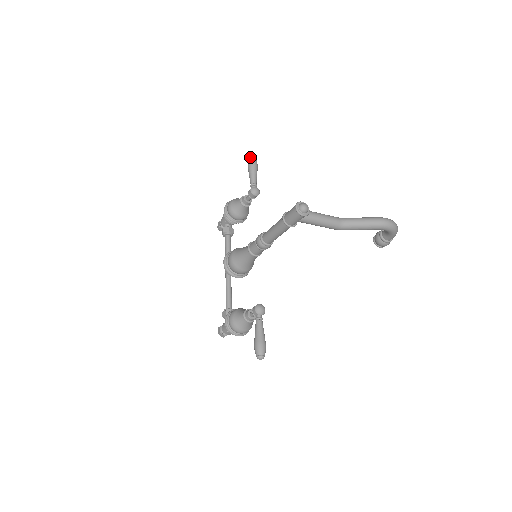
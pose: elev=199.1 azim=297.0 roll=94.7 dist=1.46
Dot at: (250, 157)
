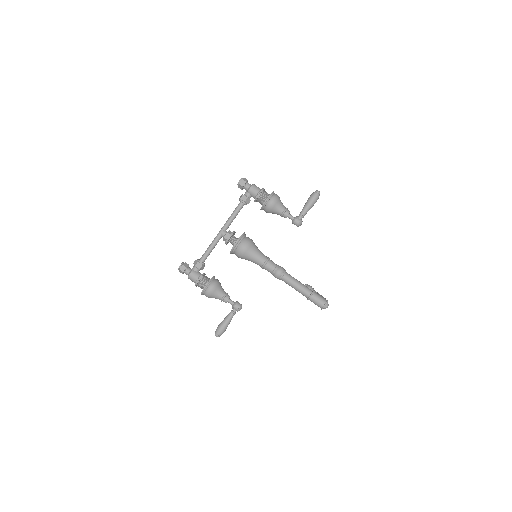
Dot at: (319, 193)
